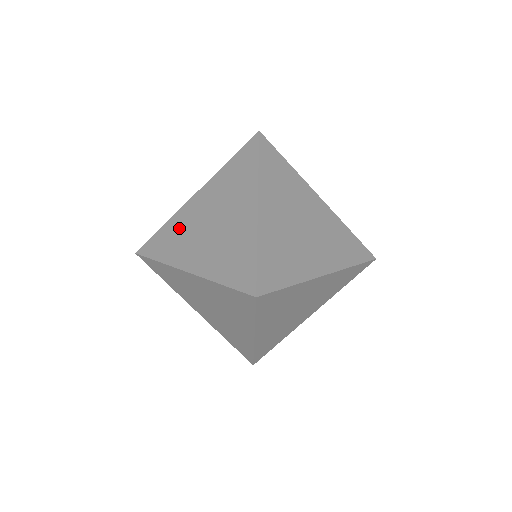
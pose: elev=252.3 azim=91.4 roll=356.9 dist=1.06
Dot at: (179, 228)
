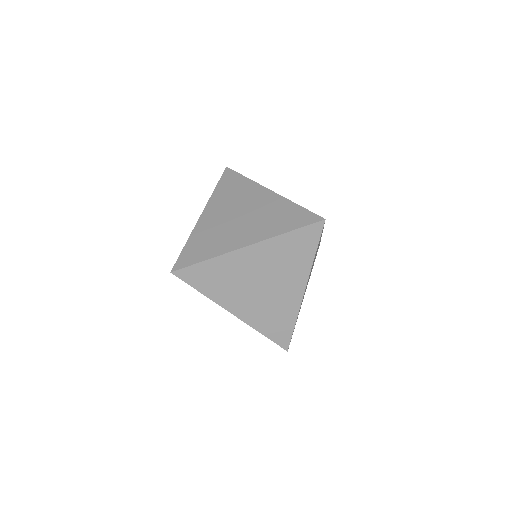
Dot at: occluded
